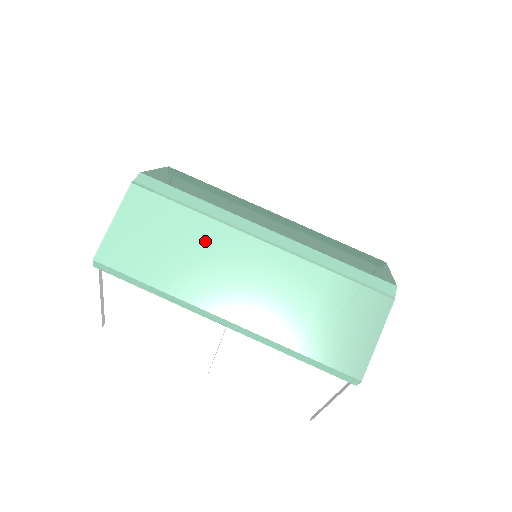
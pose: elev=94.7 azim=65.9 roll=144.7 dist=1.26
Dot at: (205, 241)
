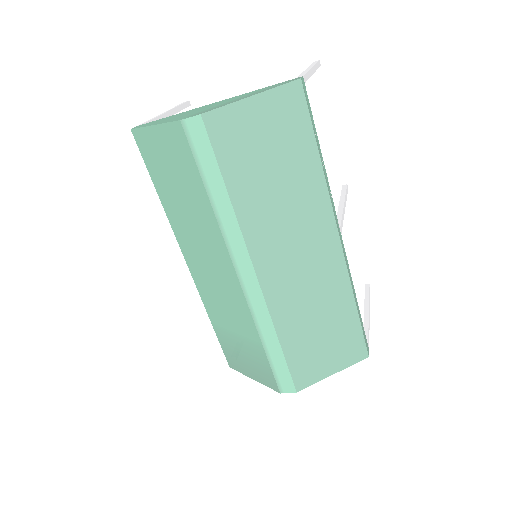
Dot at: (203, 225)
